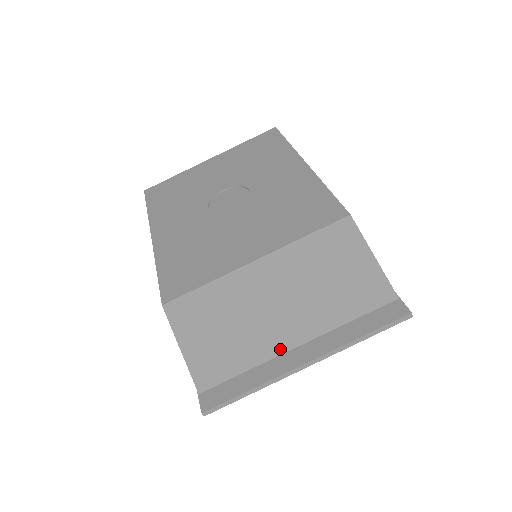
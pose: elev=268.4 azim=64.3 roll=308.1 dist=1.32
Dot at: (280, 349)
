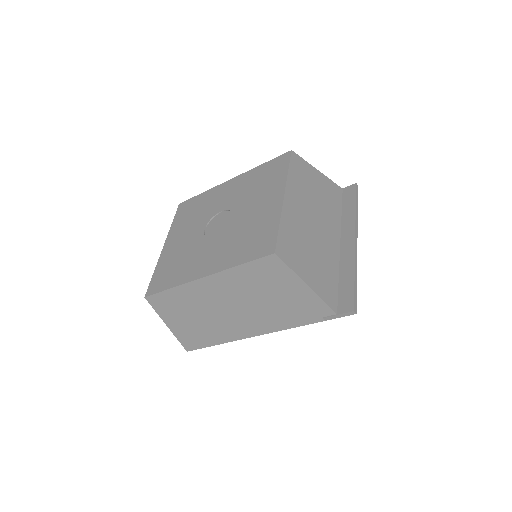
Dot at: (336, 251)
